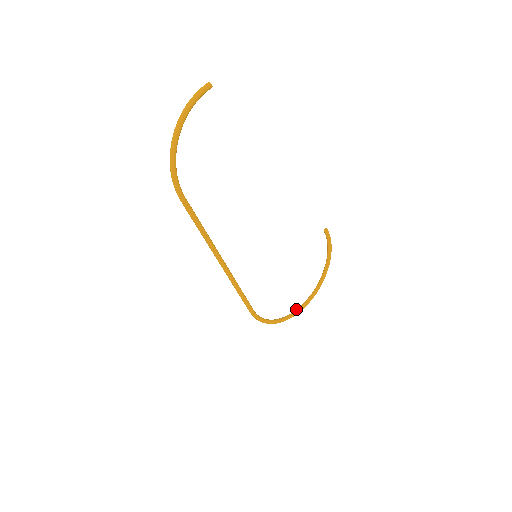
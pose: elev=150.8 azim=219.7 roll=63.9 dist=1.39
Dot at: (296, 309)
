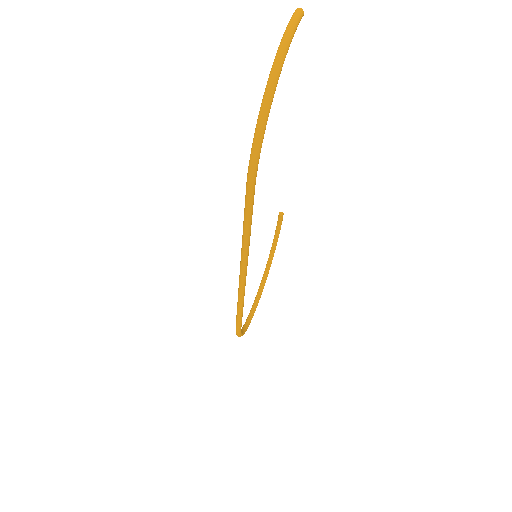
Dot at: (251, 310)
